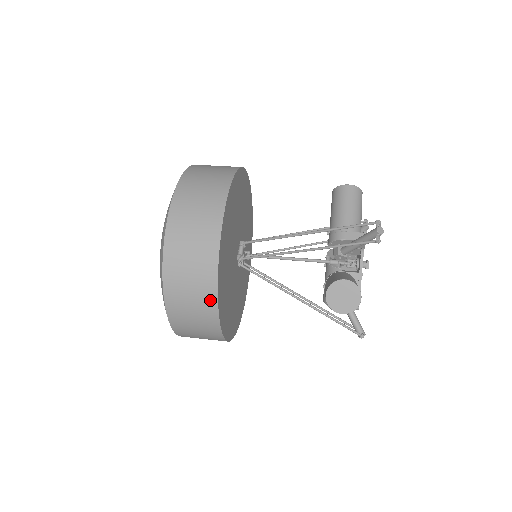
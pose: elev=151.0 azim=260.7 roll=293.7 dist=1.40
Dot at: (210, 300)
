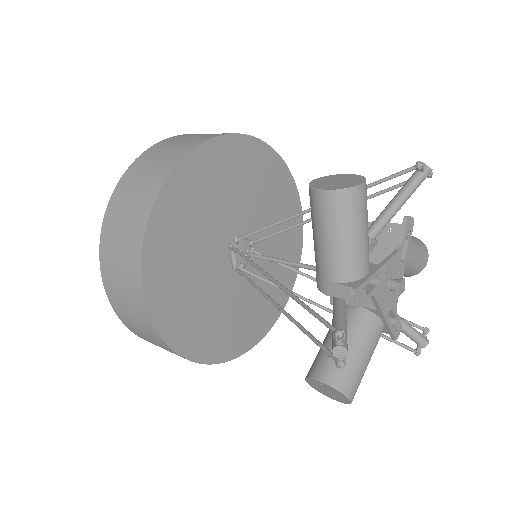
Dot at: (178, 156)
